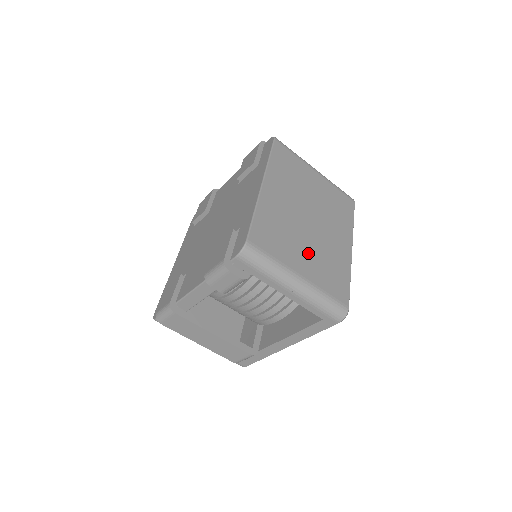
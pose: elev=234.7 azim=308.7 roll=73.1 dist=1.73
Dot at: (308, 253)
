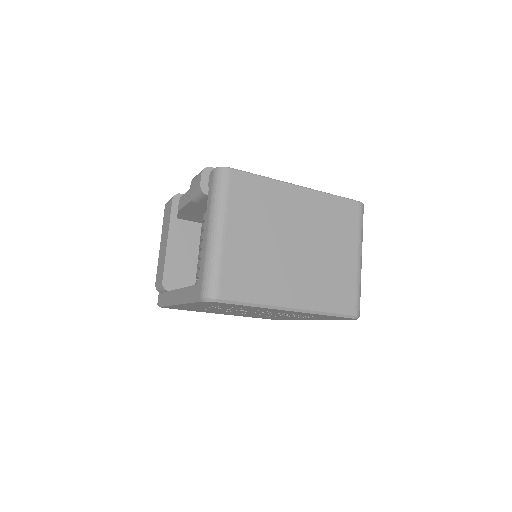
Dot at: (255, 242)
